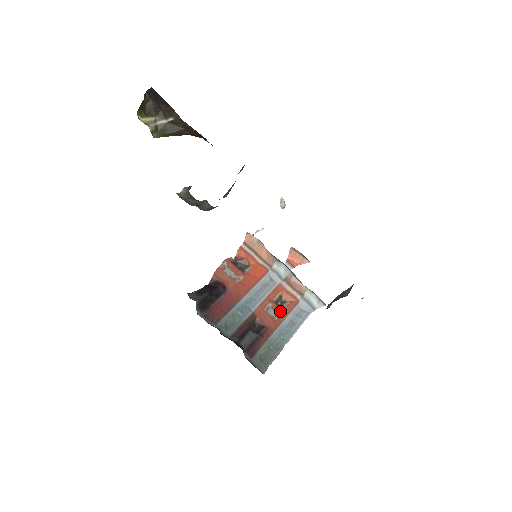
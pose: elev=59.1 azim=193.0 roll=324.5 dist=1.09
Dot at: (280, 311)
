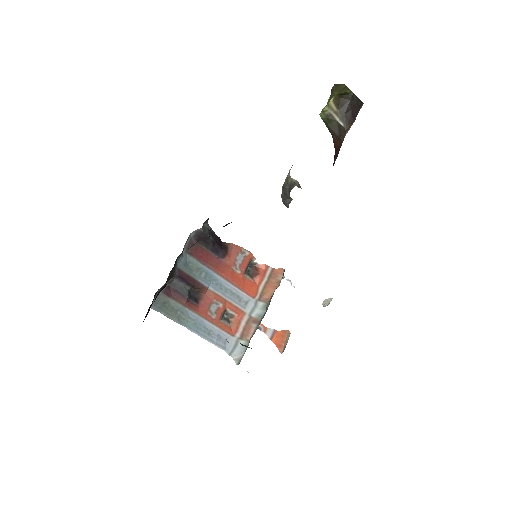
Dot at: (218, 317)
